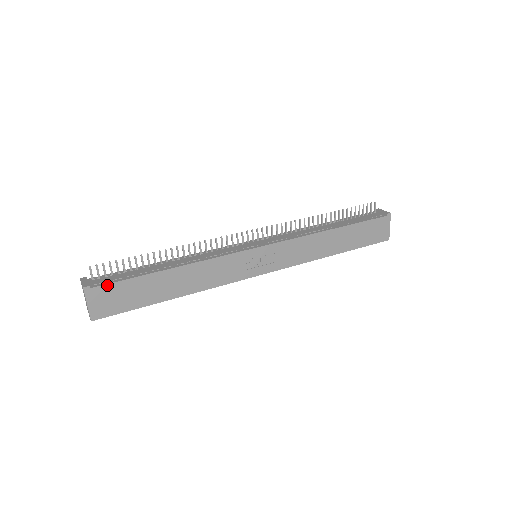
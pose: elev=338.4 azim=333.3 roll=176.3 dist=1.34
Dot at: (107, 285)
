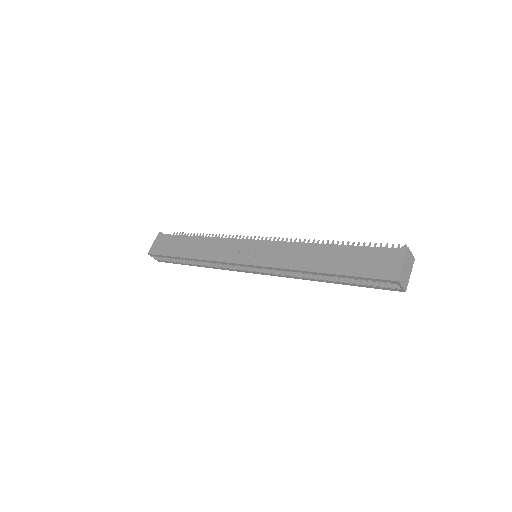
Dot at: (167, 235)
